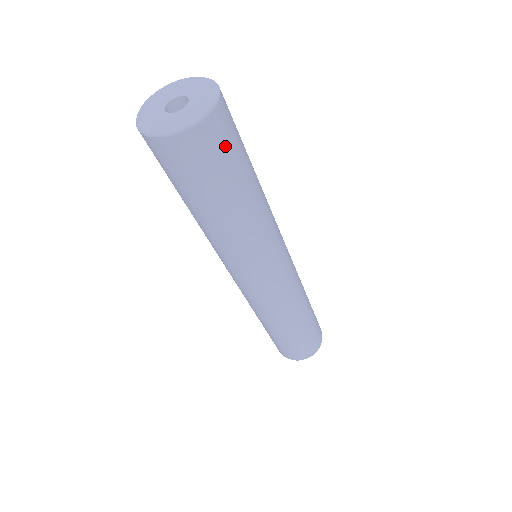
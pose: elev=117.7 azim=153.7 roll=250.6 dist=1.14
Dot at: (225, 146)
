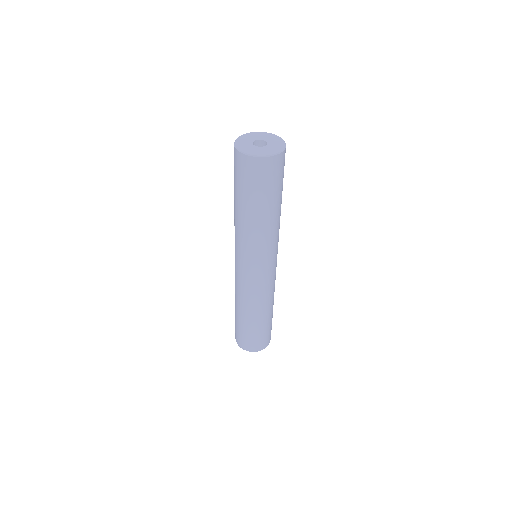
Dot at: (267, 178)
